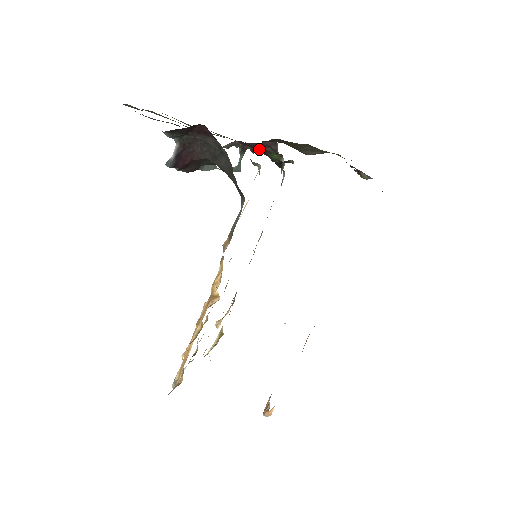
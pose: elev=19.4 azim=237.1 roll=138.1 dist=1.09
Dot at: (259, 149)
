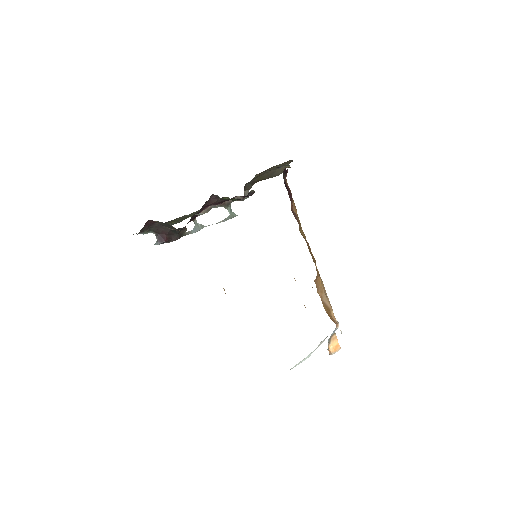
Dot at: (222, 201)
